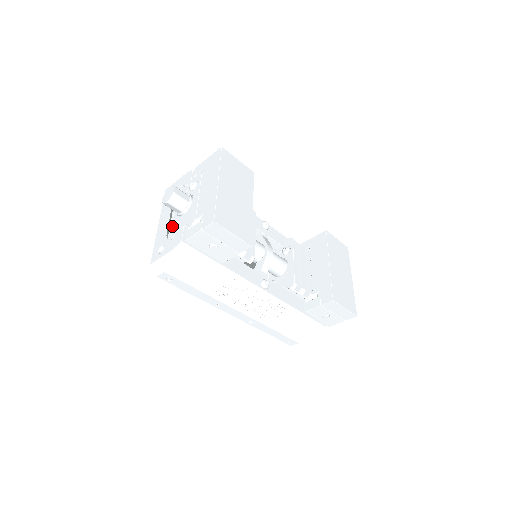
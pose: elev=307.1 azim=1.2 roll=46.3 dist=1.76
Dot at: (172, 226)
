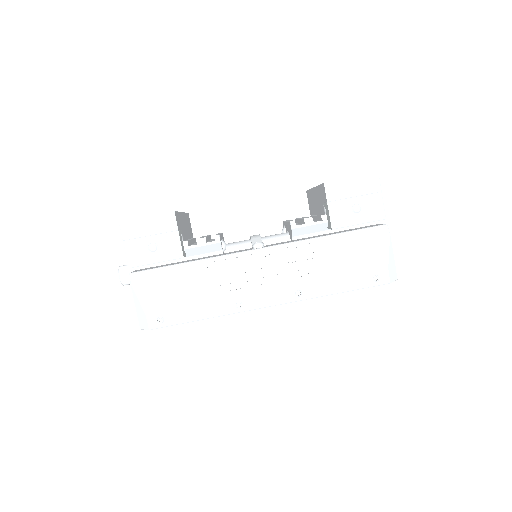
Dot at: occluded
